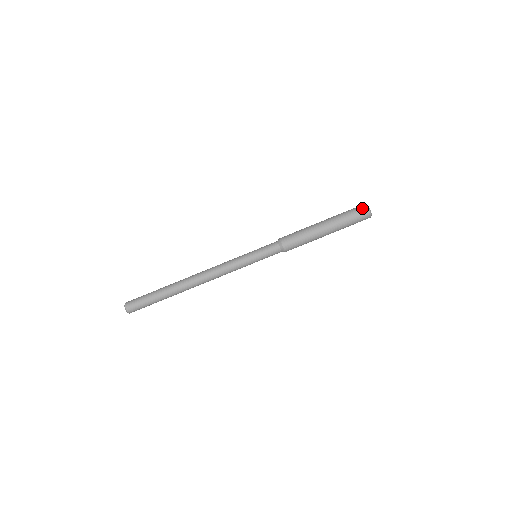
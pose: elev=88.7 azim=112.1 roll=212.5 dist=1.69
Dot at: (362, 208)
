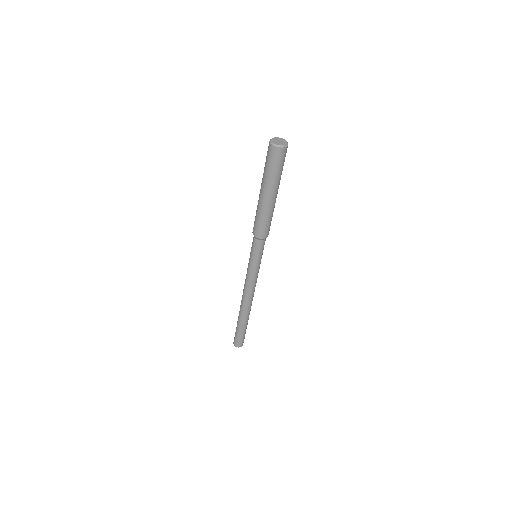
Dot at: (274, 154)
